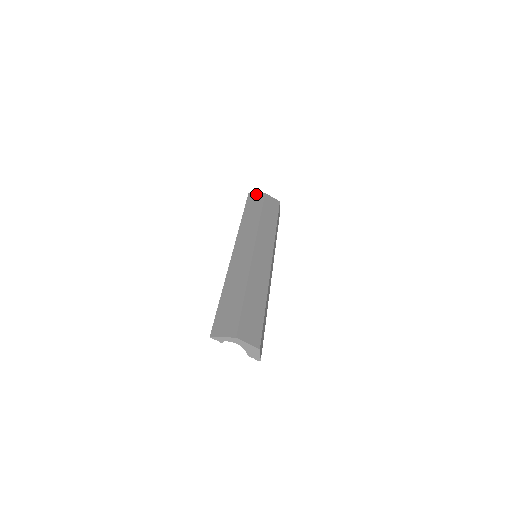
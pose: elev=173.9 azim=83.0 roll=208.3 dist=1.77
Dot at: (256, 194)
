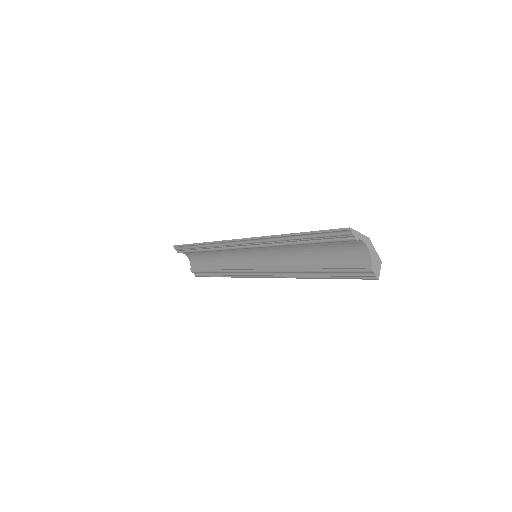
Dot at: occluded
